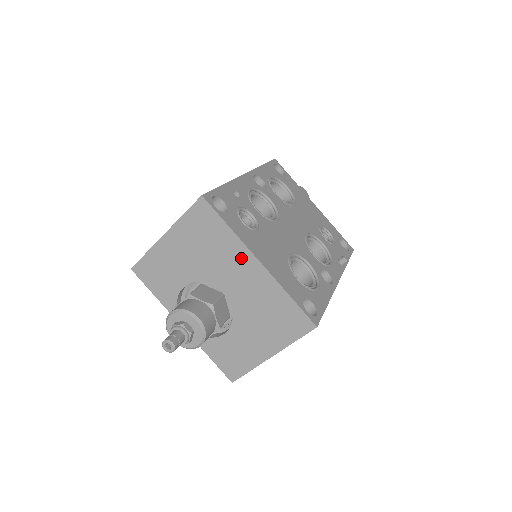
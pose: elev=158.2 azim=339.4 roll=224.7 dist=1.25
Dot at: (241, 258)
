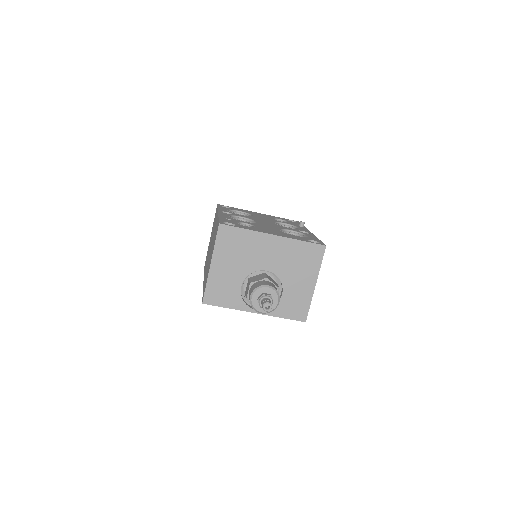
Dot at: (263, 241)
